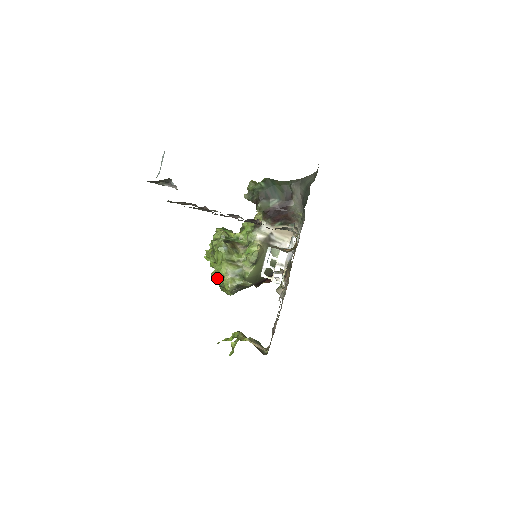
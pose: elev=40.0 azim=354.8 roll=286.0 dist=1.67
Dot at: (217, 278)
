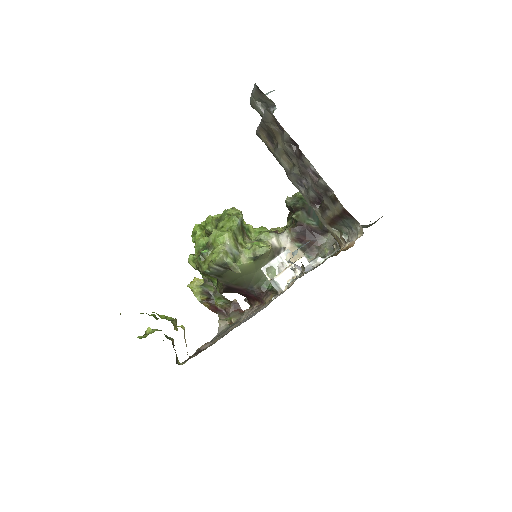
Dot at: (203, 246)
